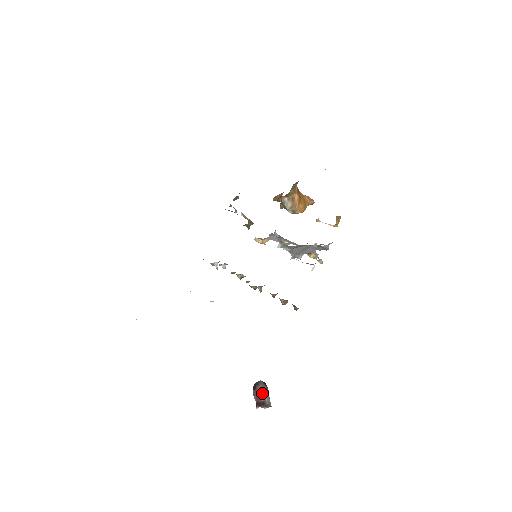
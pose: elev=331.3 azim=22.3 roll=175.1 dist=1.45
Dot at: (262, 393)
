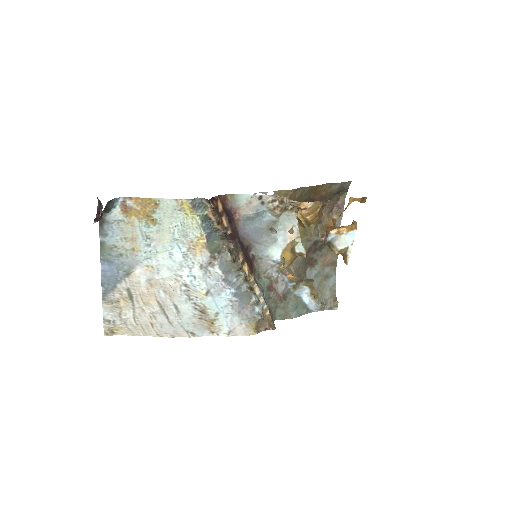
Dot at: occluded
